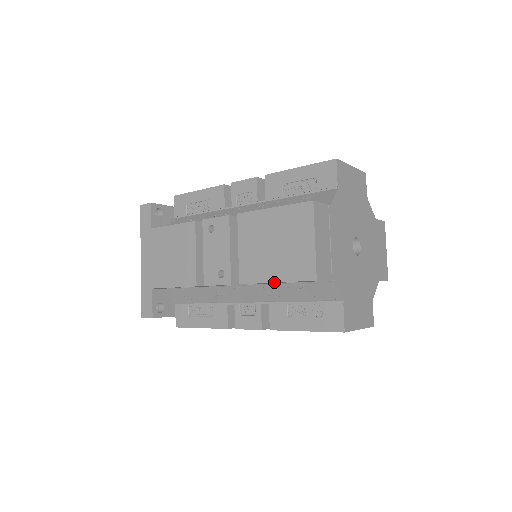
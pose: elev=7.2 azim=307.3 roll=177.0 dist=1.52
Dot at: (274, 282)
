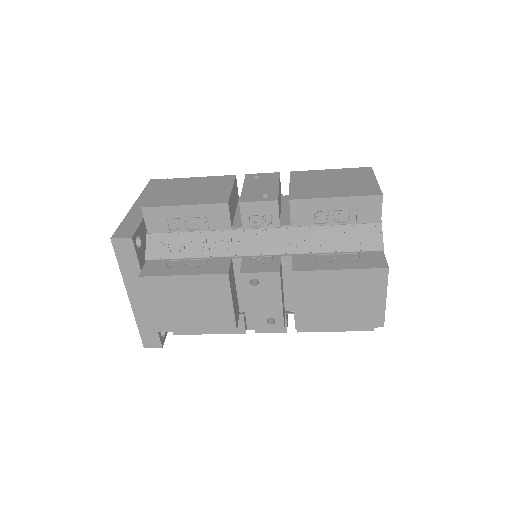
Dot at: occluded
